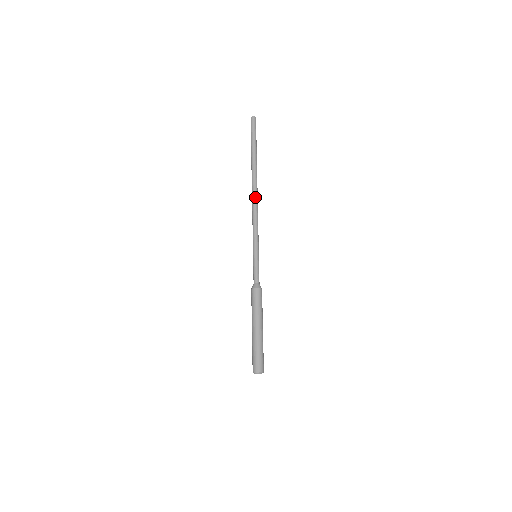
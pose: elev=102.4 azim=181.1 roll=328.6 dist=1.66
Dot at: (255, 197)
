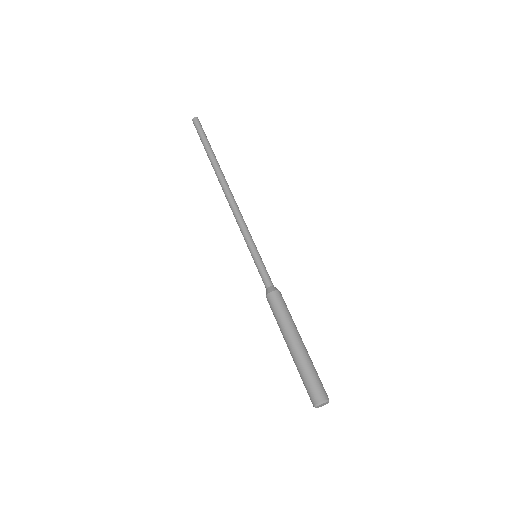
Dot at: (229, 192)
